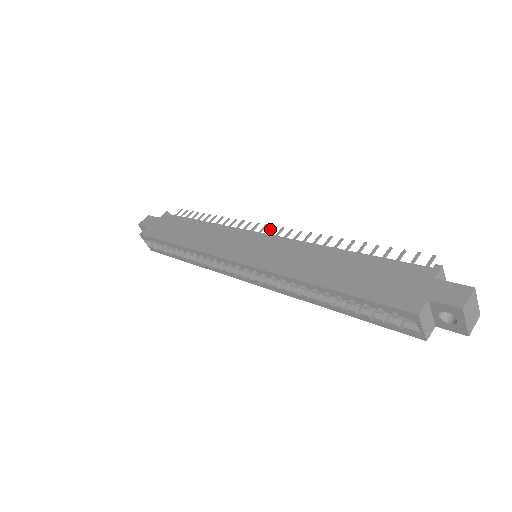
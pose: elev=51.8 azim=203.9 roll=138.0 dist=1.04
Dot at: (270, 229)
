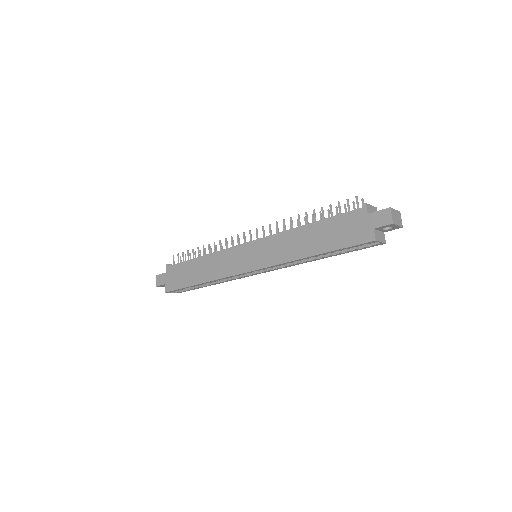
Dot at: occluded
